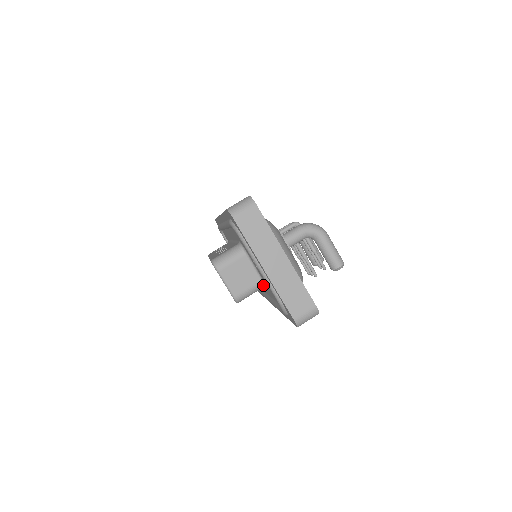
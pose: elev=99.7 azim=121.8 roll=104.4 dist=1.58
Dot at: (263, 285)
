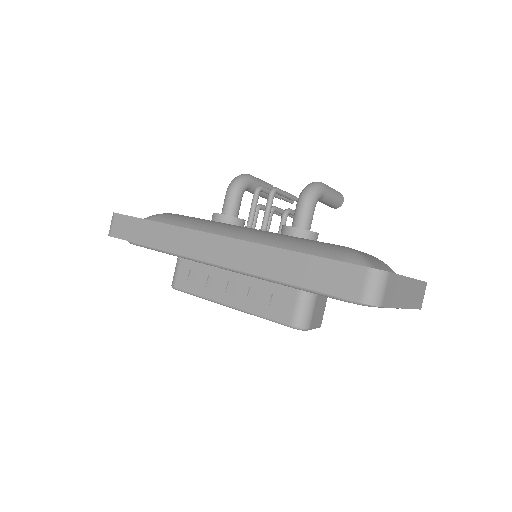
Dot at: occluded
